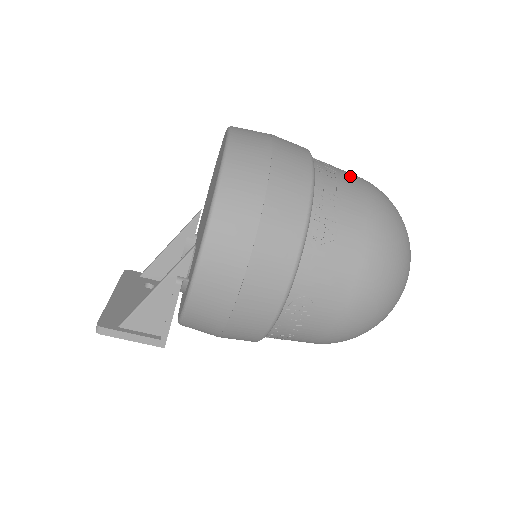
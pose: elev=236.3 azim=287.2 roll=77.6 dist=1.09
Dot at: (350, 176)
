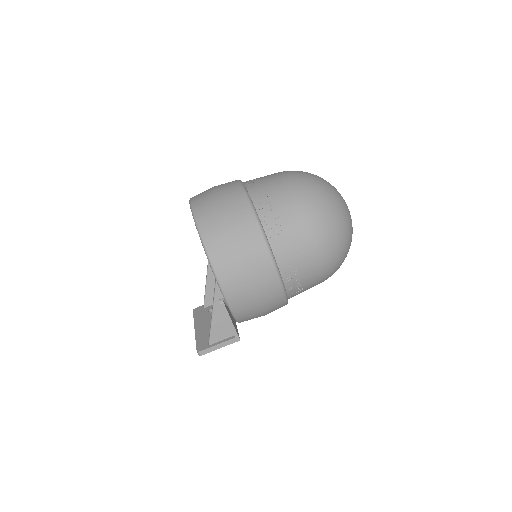
Dot at: (273, 180)
